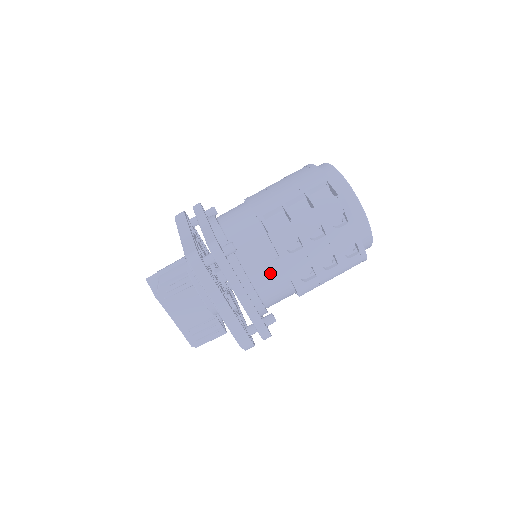
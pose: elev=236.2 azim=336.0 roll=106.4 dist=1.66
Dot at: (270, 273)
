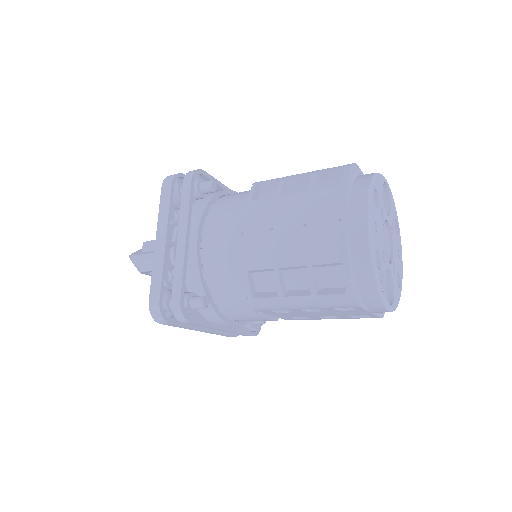
Dot at: (251, 318)
